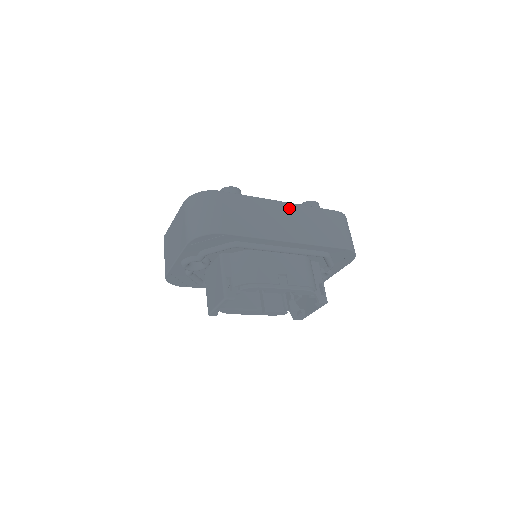
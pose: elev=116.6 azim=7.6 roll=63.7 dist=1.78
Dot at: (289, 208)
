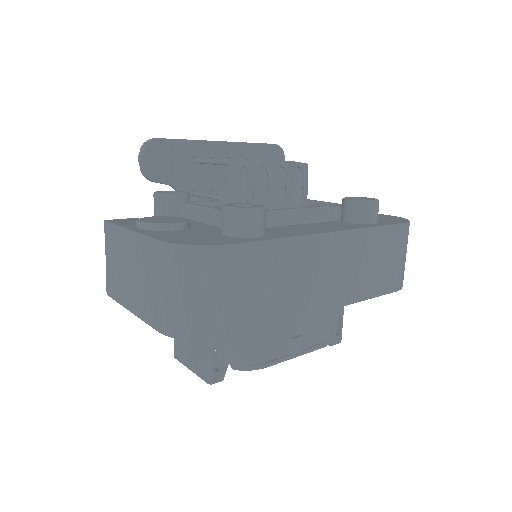
Dot at: (340, 244)
